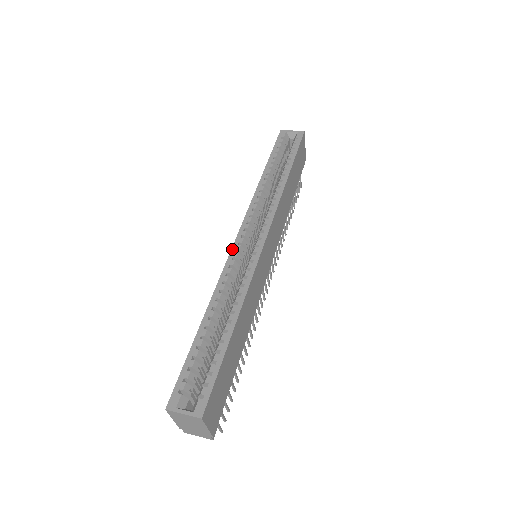
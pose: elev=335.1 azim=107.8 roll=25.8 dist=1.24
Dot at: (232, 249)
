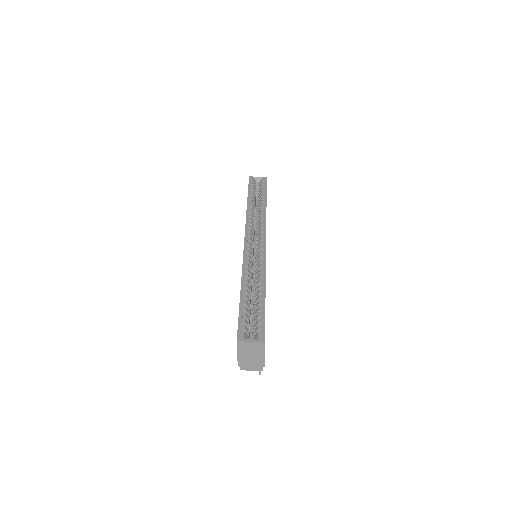
Dot at: (244, 248)
